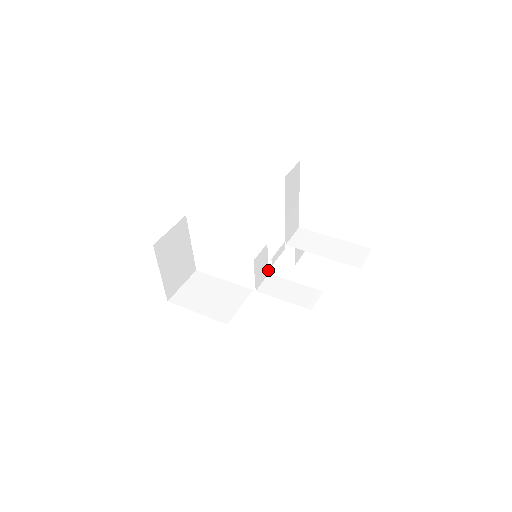
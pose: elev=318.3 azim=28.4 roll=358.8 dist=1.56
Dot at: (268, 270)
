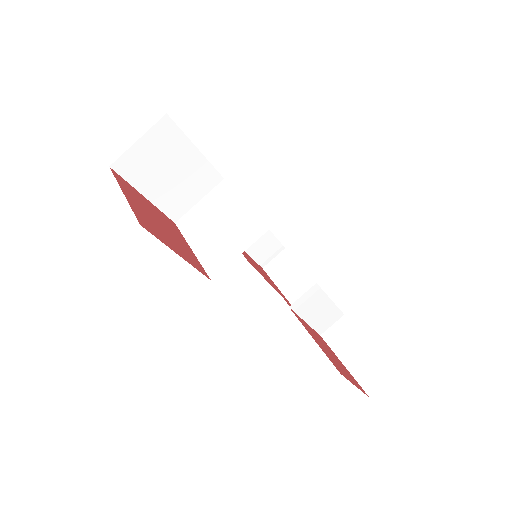
Dot at: occluded
